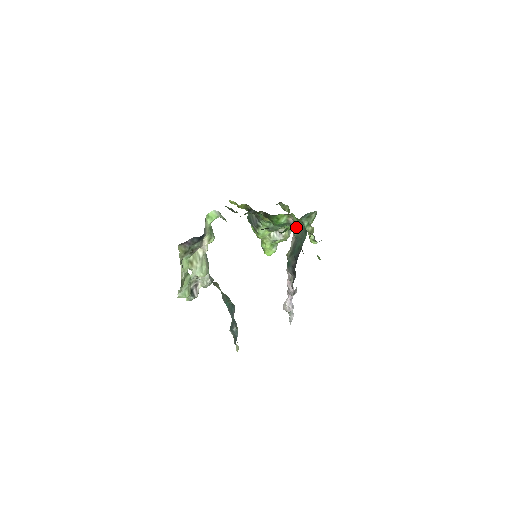
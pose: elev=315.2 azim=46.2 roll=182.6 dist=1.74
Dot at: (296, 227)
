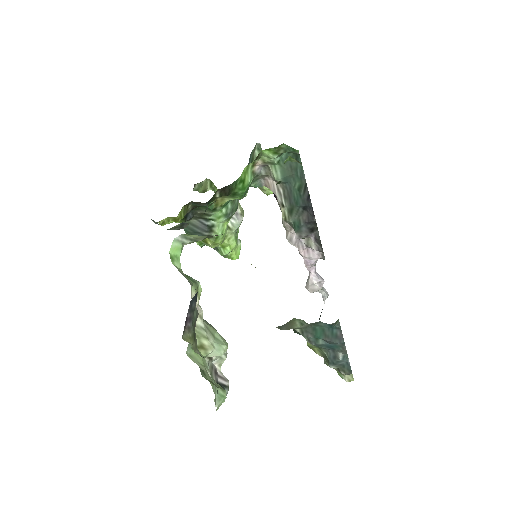
Dot at: (274, 168)
